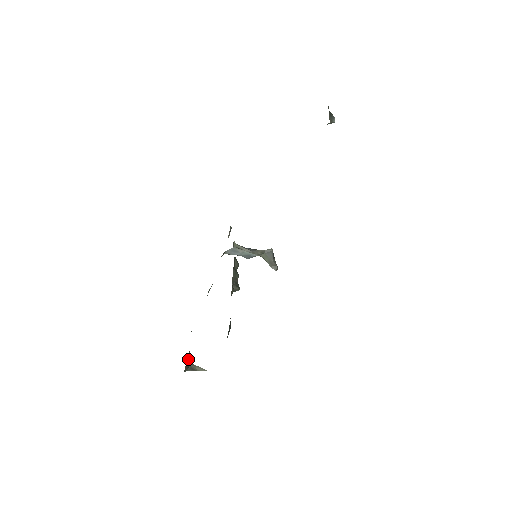
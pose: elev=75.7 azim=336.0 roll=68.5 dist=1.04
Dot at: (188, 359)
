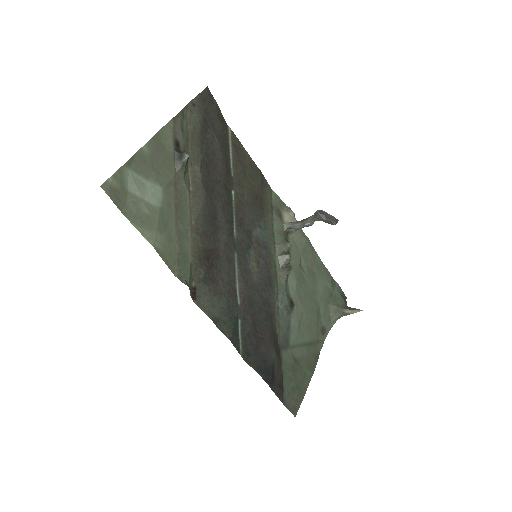
Dot at: (333, 310)
